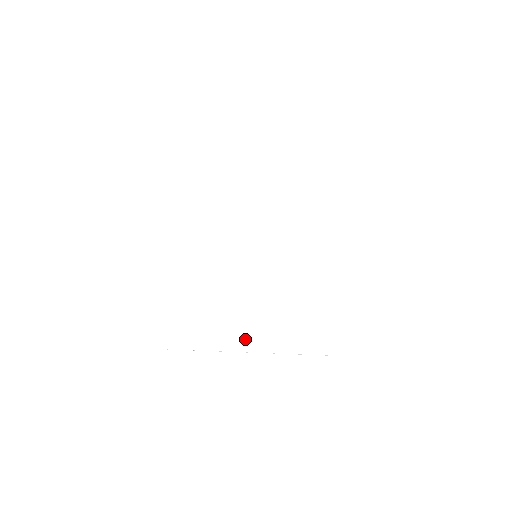
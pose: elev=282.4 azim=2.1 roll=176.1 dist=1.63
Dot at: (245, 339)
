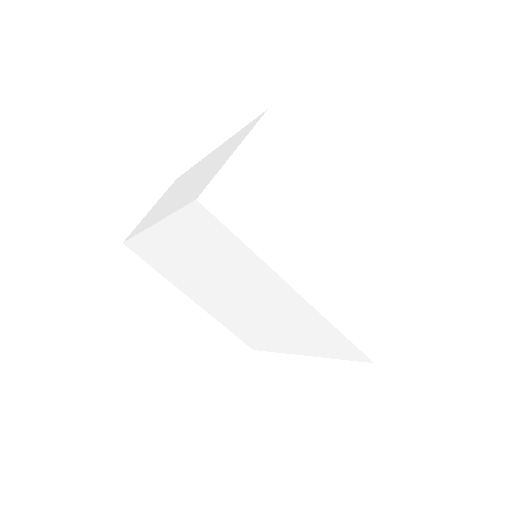
Dot at: (294, 348)
